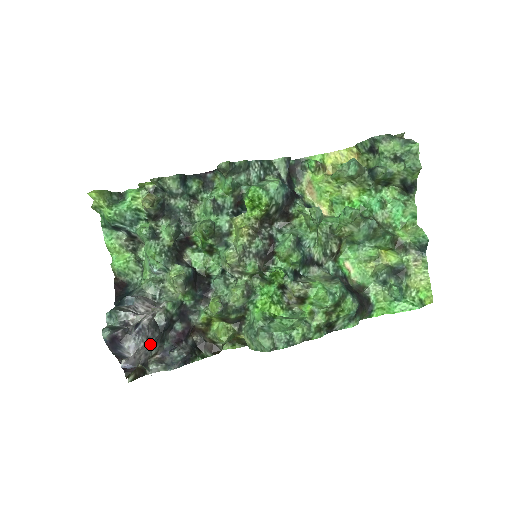
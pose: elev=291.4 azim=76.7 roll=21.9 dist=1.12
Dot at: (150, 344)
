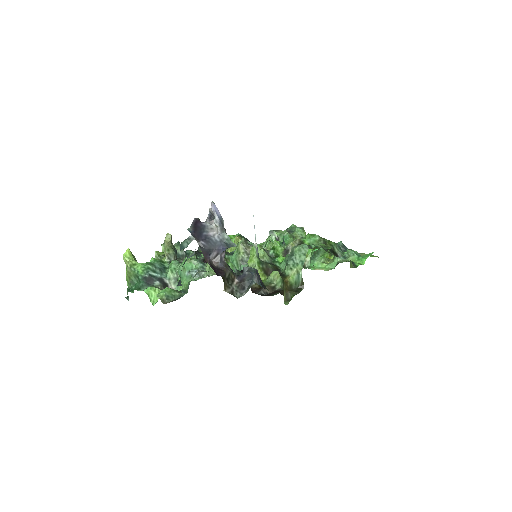
Dot at: occluded
